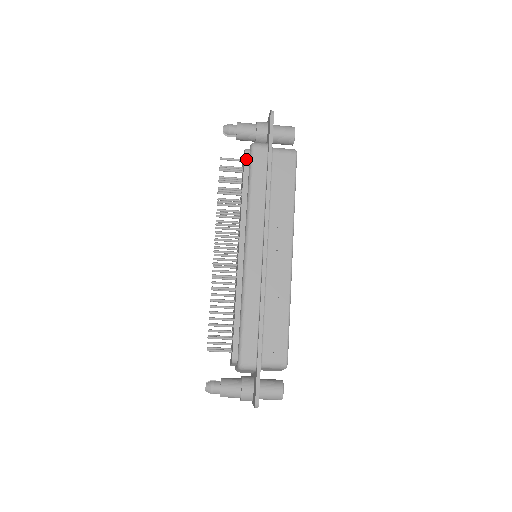
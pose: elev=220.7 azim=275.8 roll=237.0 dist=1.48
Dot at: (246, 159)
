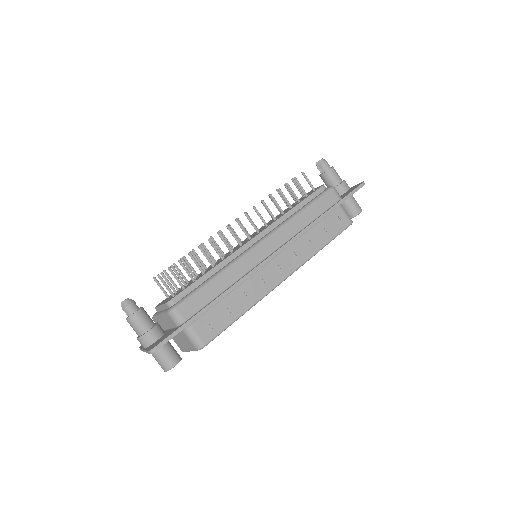
Dot at: (319, 190)
